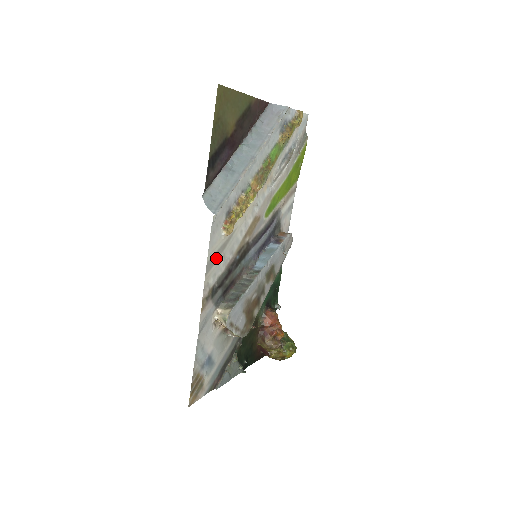
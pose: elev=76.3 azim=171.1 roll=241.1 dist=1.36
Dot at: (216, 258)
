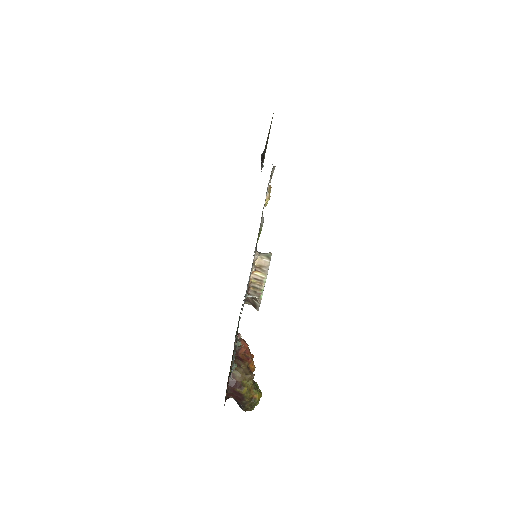
Dot at: occluded
